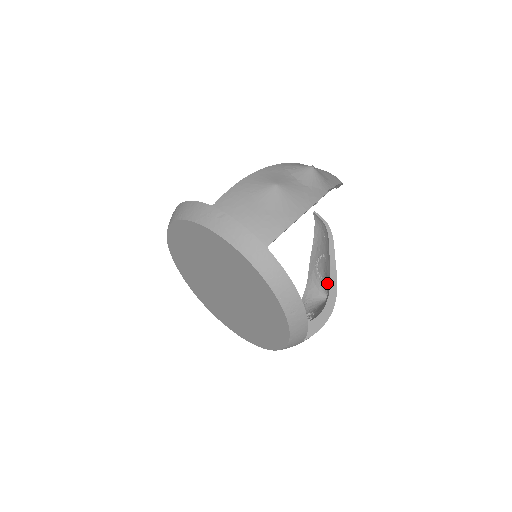
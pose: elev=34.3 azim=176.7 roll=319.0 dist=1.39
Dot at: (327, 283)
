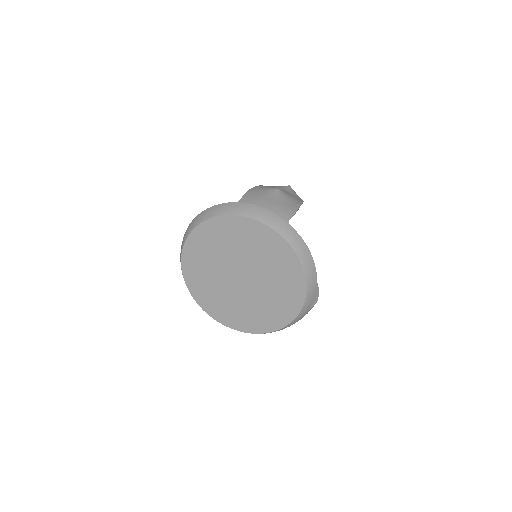
Dot at: occluded
